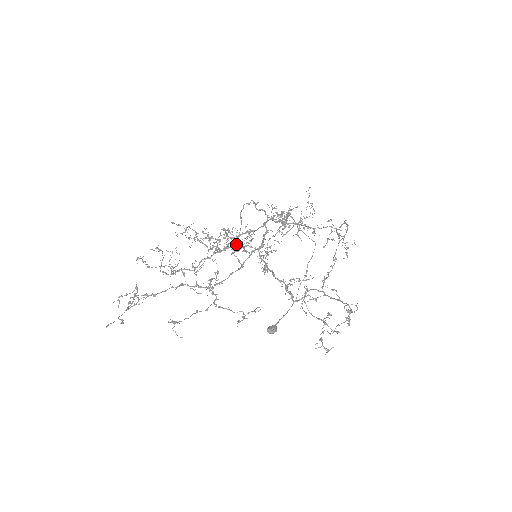
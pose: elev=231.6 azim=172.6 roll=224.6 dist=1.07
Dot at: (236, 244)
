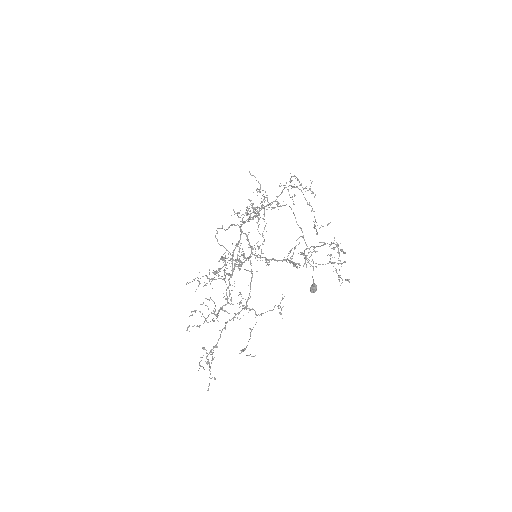
Dot at: occluded
